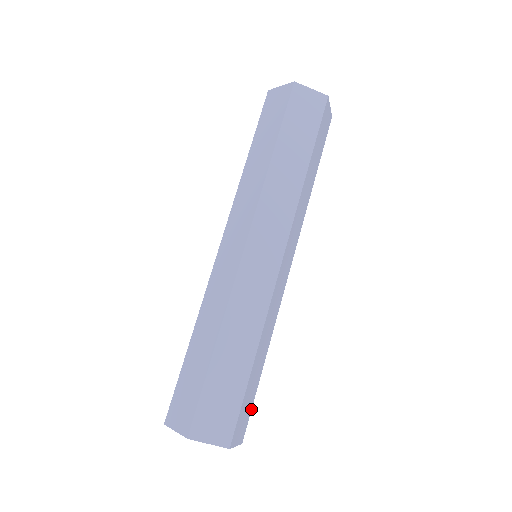
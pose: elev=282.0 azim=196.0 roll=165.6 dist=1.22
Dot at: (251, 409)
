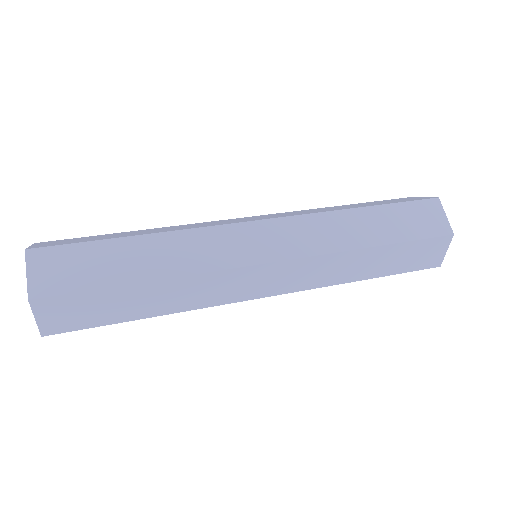
Dot at: (87, 328)
